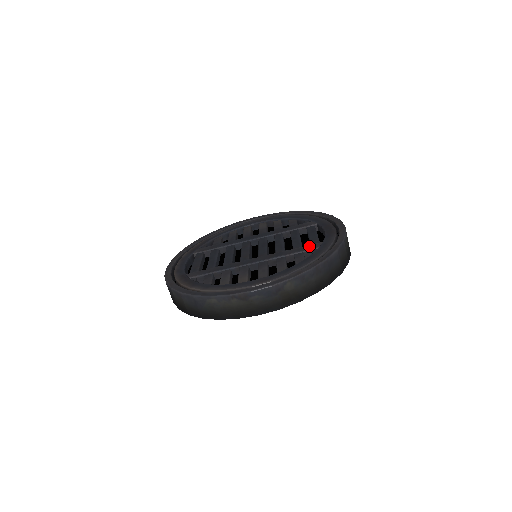
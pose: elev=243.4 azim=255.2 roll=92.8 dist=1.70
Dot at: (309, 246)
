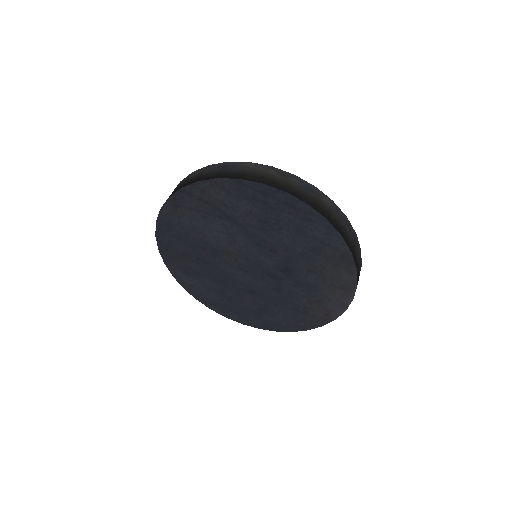
Dot at: occluded
